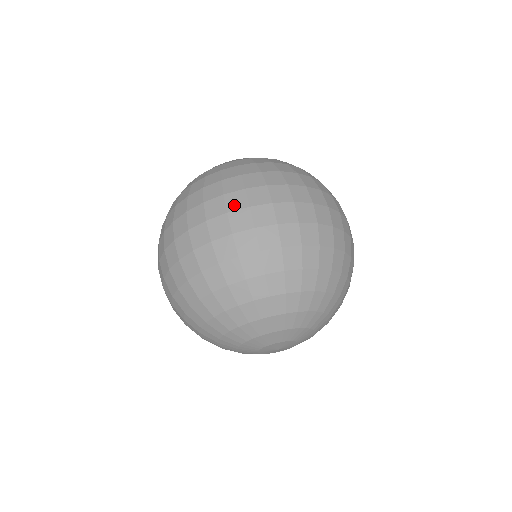
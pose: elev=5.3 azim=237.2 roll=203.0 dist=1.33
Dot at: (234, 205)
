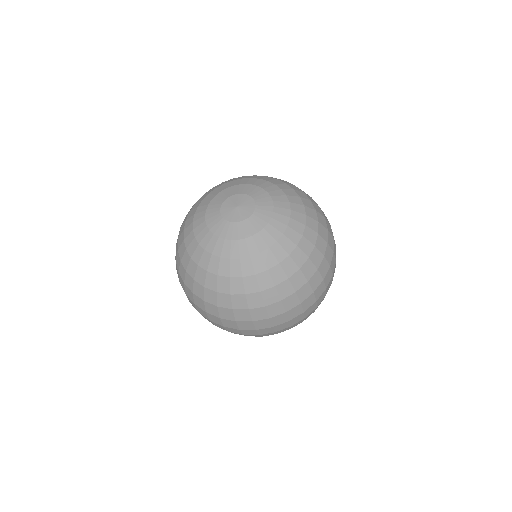
Dot at: occluded
